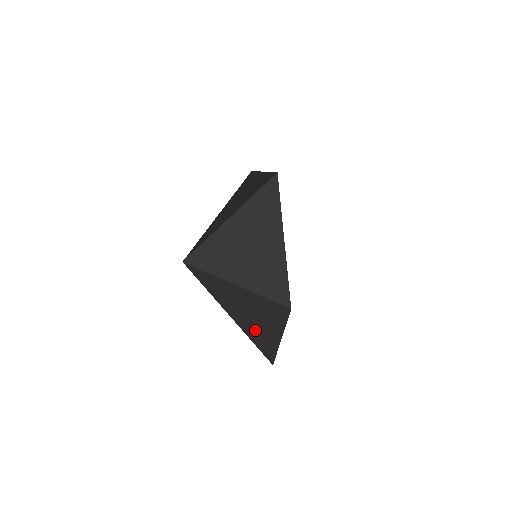
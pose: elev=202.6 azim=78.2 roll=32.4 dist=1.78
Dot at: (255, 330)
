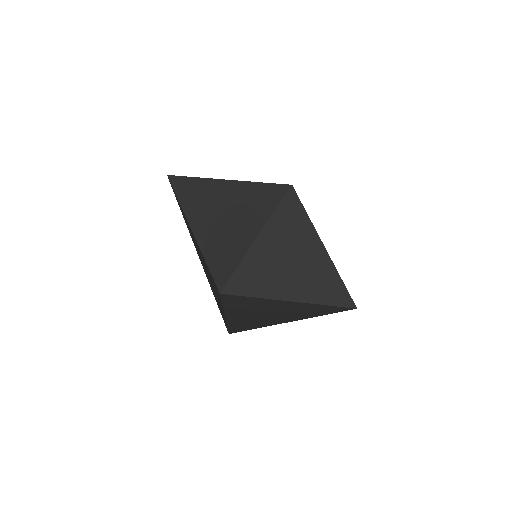
Dot at: (248, 319)
